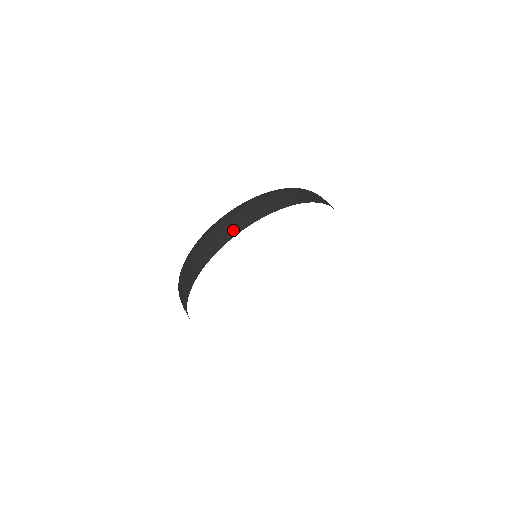
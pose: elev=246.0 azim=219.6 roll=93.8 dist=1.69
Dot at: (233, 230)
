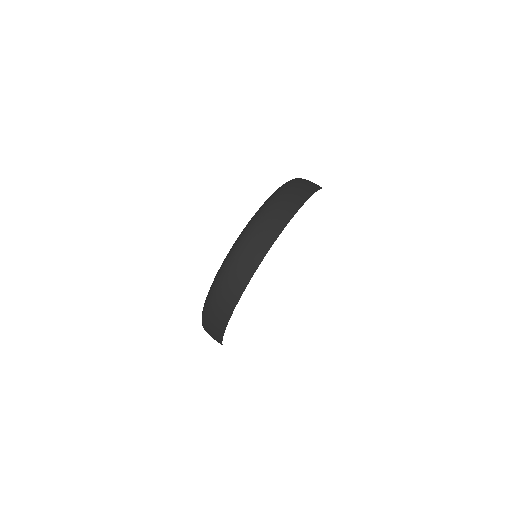
Dot at: (225, 312)
